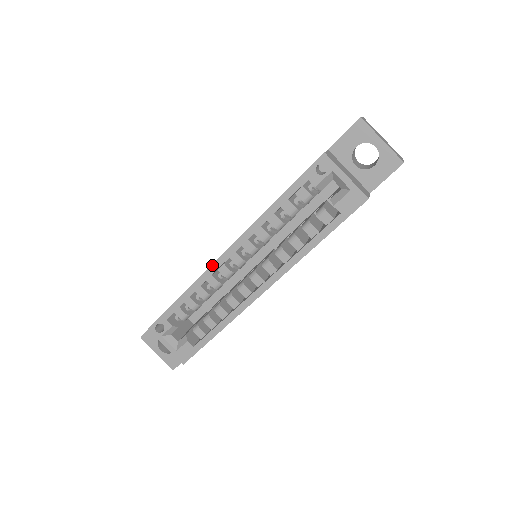
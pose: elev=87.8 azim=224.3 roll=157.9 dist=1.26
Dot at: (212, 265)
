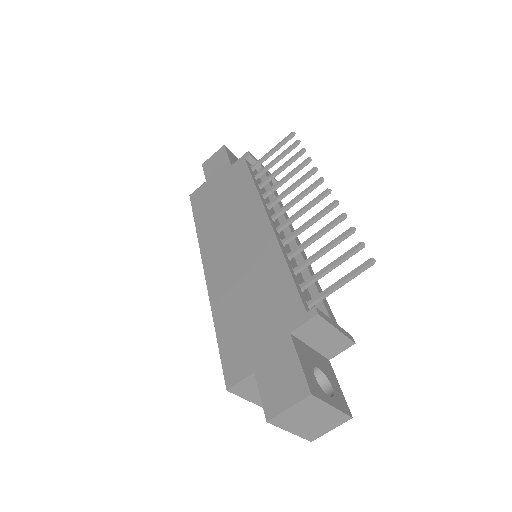
Dot at: (201, 257)
